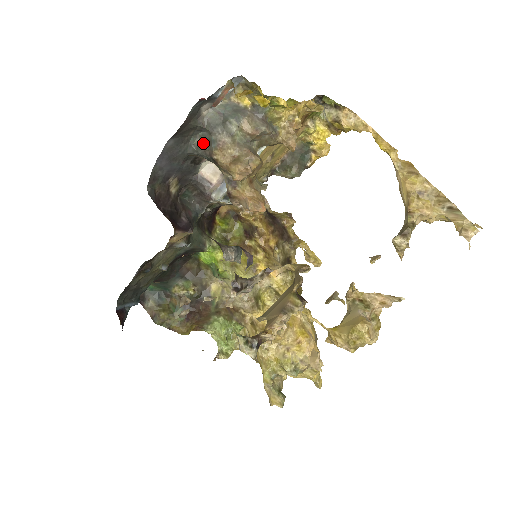
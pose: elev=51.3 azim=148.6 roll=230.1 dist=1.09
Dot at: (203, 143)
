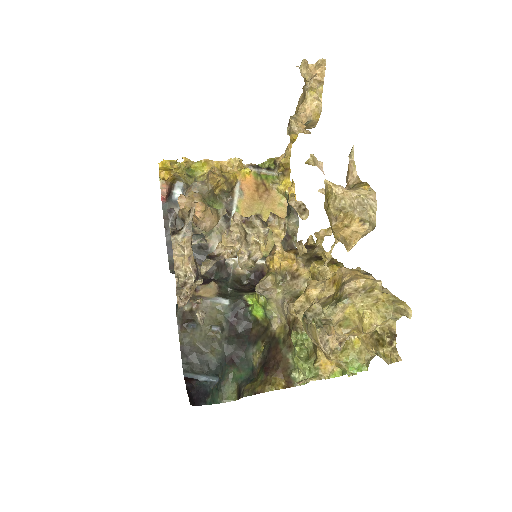
Dot at: occluded
